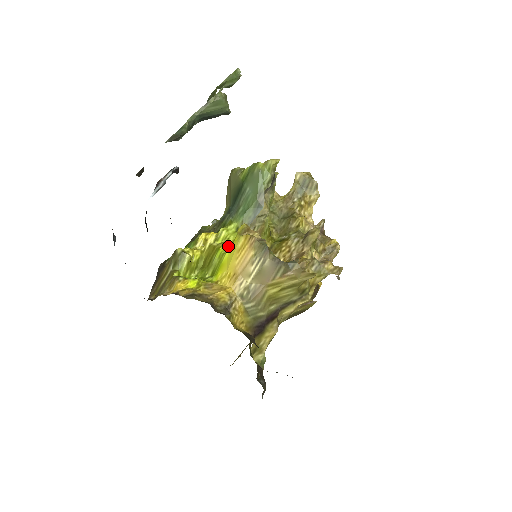
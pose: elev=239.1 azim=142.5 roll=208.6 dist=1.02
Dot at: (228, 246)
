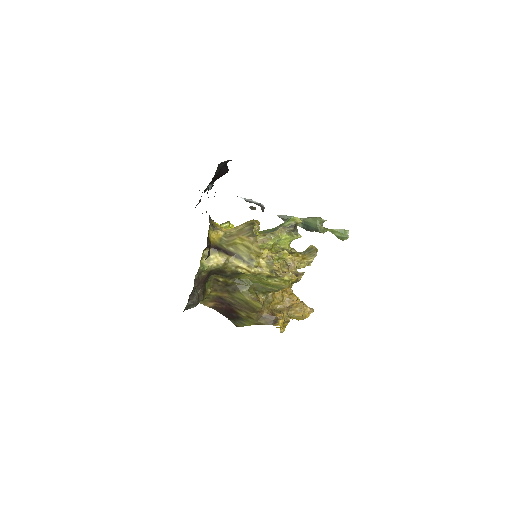
Dot at: occluded
